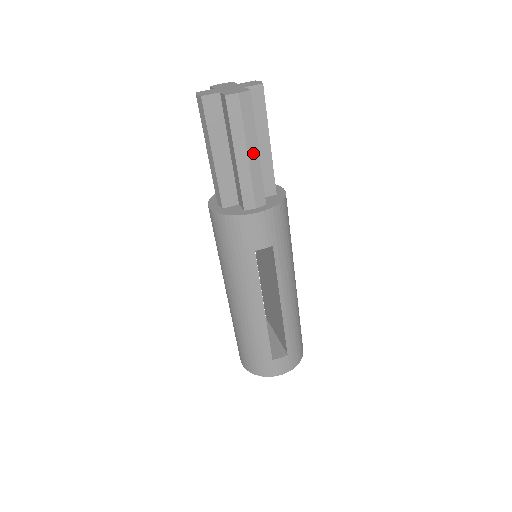
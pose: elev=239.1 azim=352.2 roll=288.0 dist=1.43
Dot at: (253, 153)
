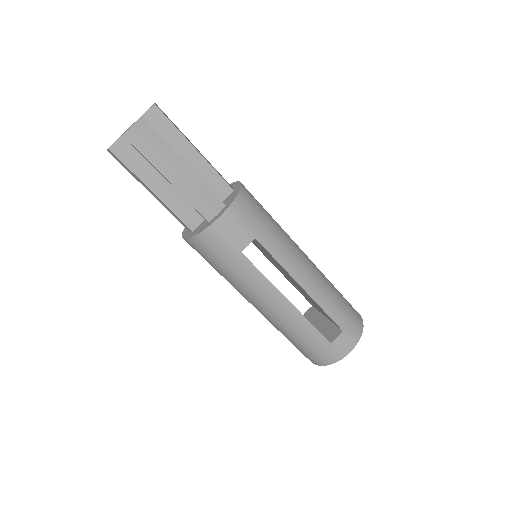
Dot at: (181, 168)
